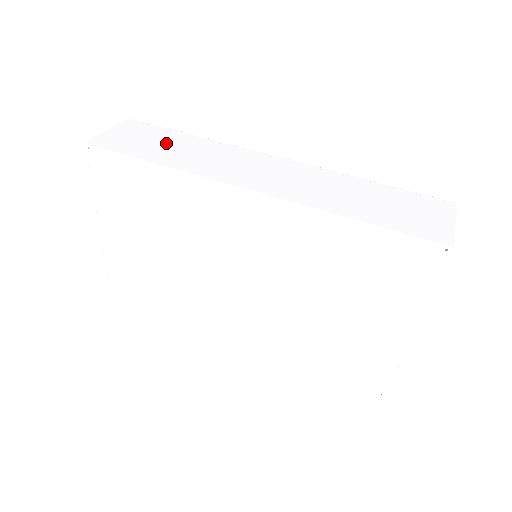
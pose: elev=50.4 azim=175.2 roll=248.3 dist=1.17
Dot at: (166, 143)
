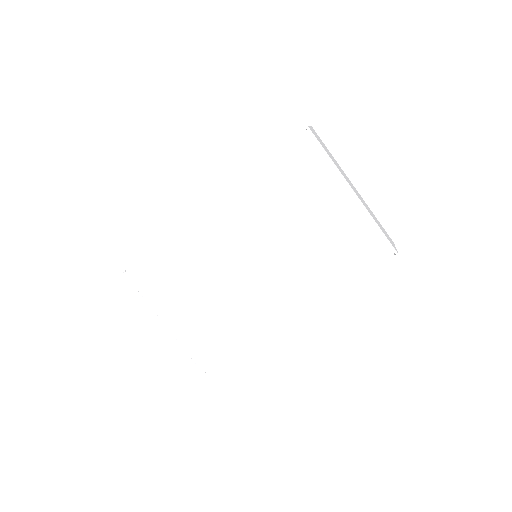
Dot at: occluded
